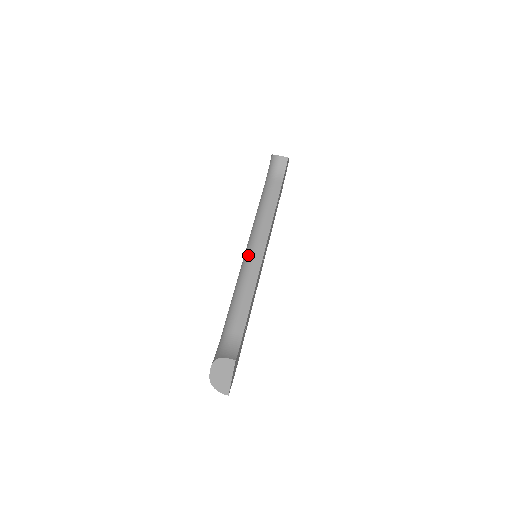
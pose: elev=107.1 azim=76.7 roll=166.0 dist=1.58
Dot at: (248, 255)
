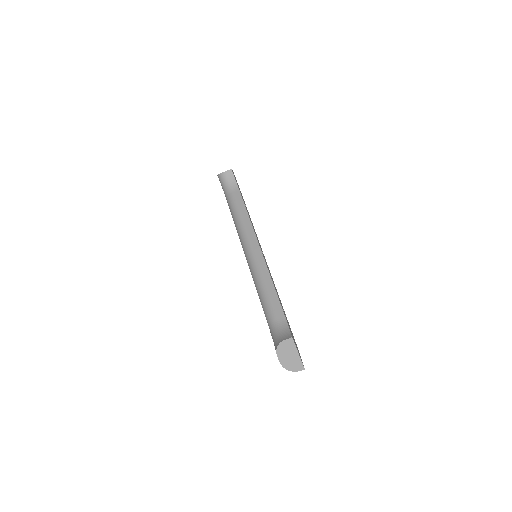
Dot at: (249, 258)
